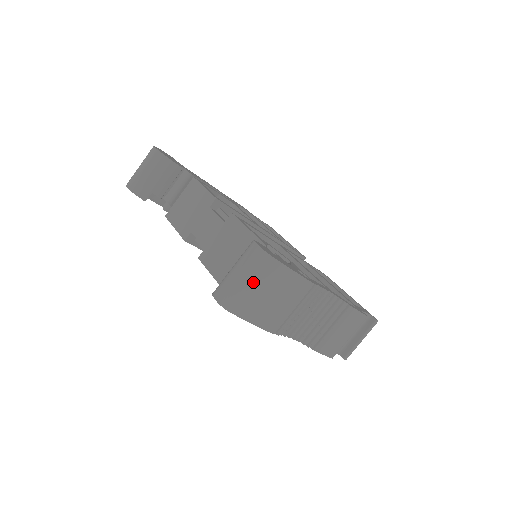
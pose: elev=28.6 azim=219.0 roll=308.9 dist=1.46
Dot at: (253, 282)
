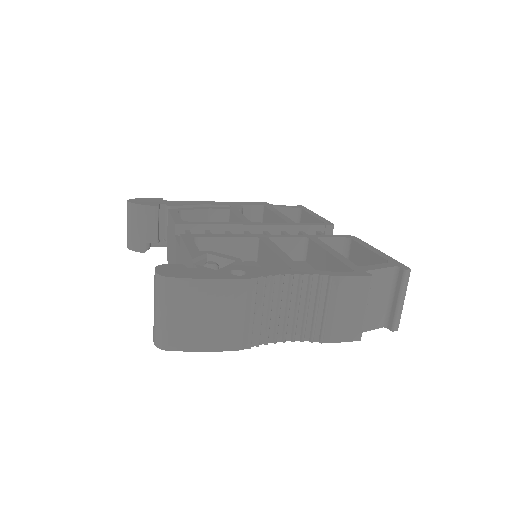
Dot at: (169, 311)
